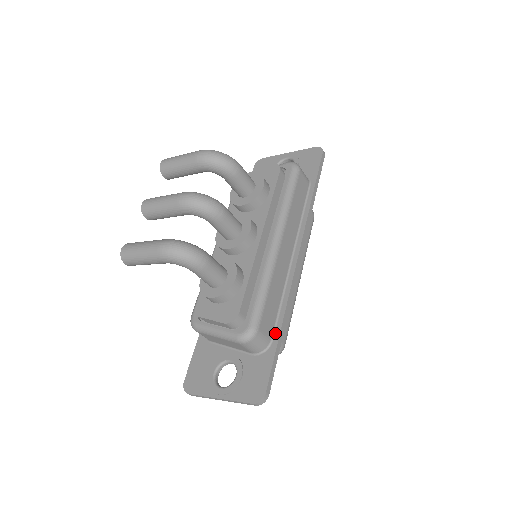
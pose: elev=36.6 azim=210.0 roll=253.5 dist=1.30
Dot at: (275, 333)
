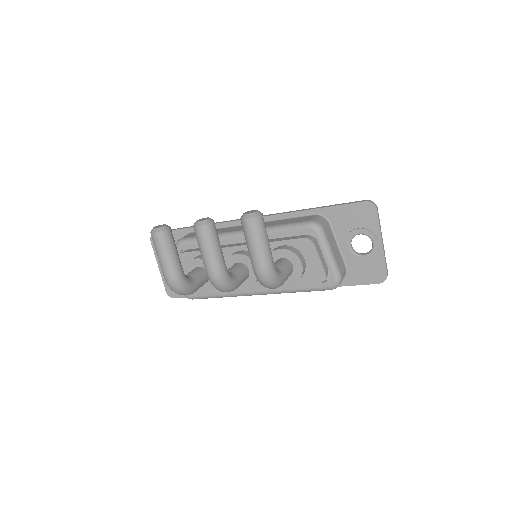
Dot at: occluded
